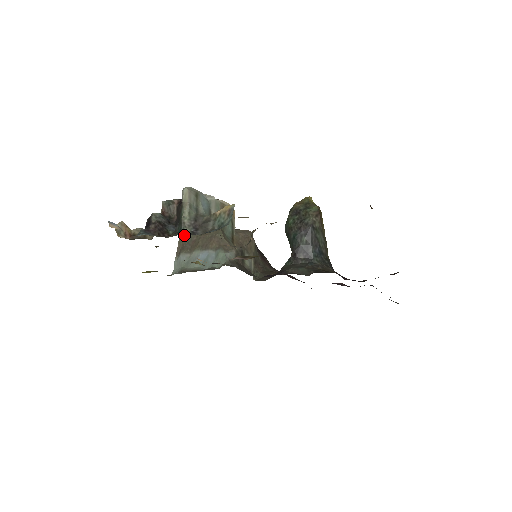
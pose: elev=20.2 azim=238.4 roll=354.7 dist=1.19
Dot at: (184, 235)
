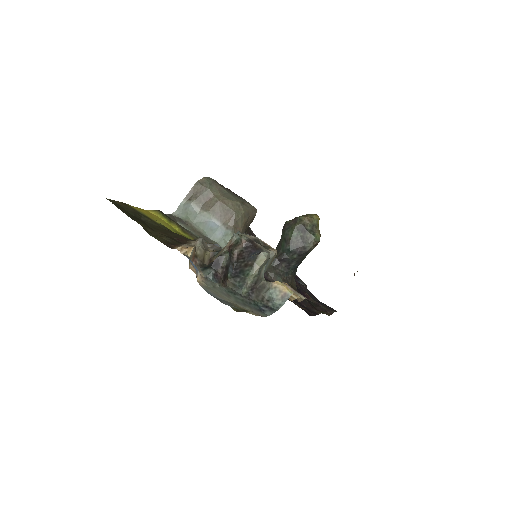
Dot at: (202, 183)
